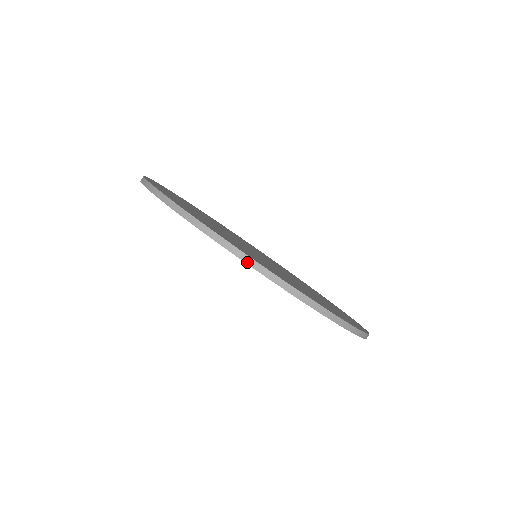
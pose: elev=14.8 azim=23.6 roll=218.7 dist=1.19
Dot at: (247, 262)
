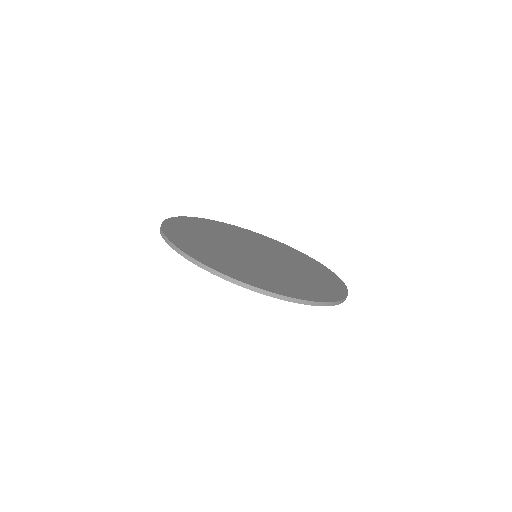
Dot at: (166, 242)
